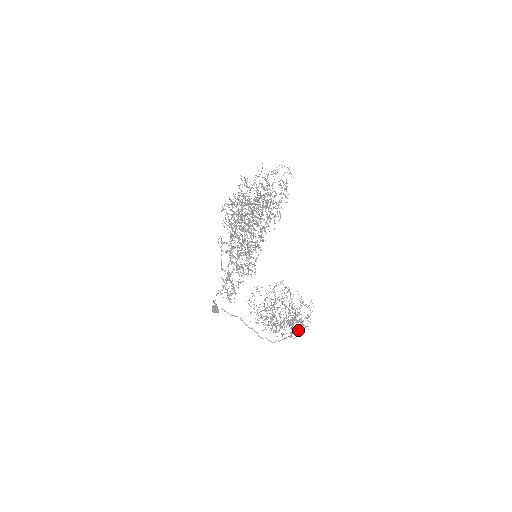
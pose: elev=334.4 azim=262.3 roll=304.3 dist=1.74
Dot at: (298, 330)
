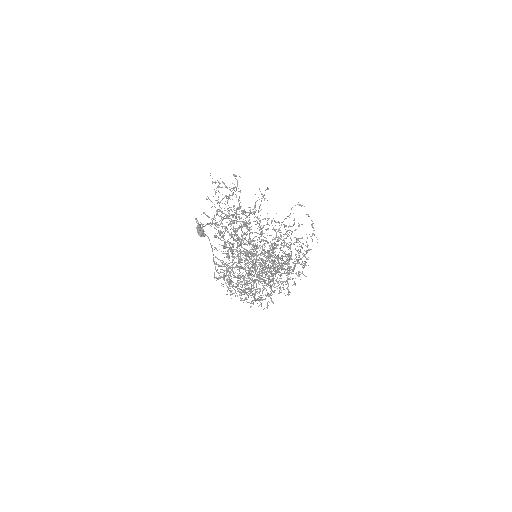
Dot at: occluded
